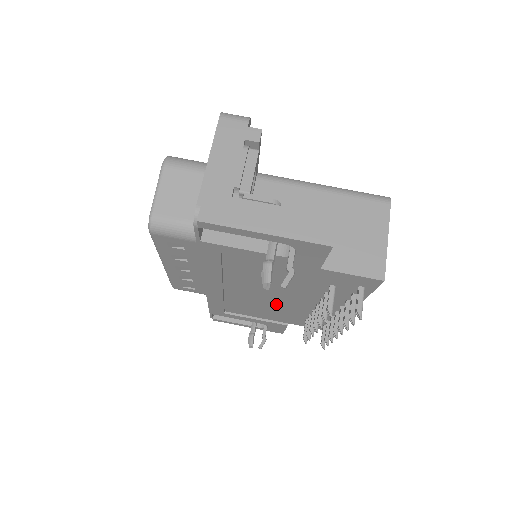
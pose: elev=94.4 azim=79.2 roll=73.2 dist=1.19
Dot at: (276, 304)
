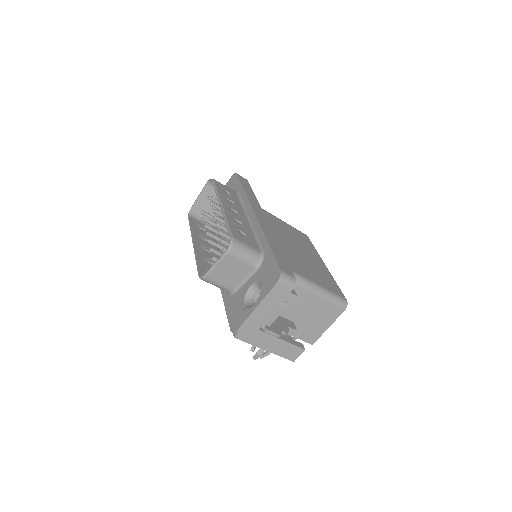
Dot at: occluded
